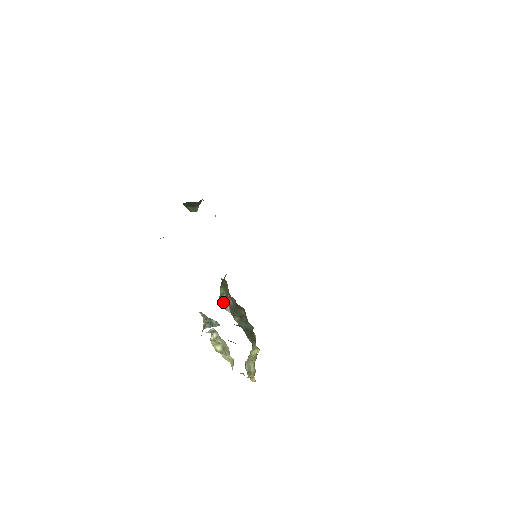
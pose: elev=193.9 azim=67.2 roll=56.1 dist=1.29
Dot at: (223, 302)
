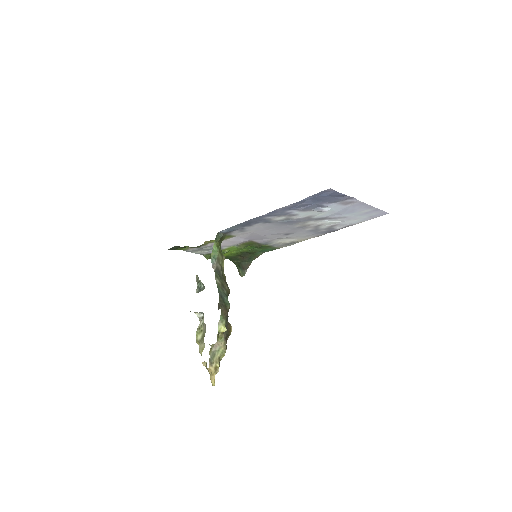
Dot at: (213, 260)
